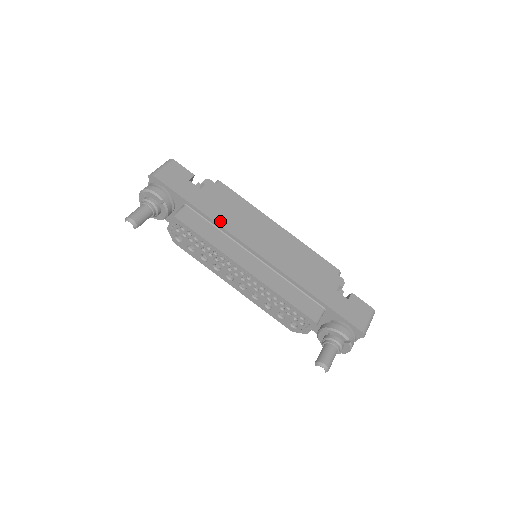
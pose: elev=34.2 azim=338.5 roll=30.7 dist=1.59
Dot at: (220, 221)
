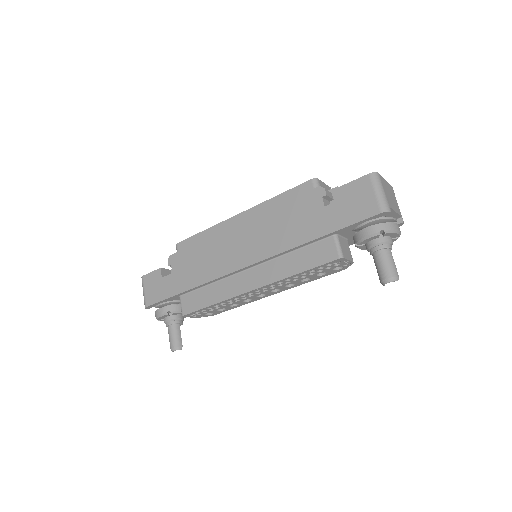
Dot at: (203, 279)
